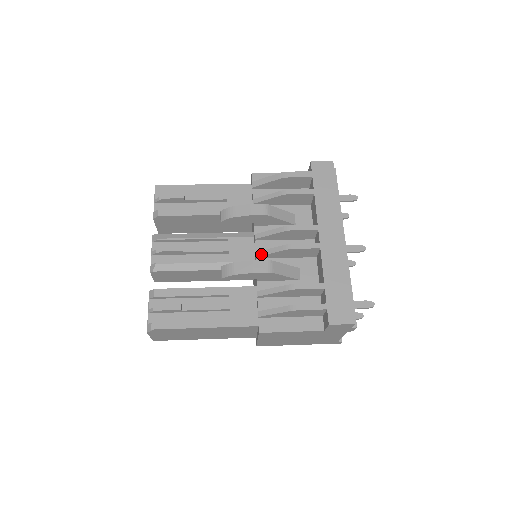
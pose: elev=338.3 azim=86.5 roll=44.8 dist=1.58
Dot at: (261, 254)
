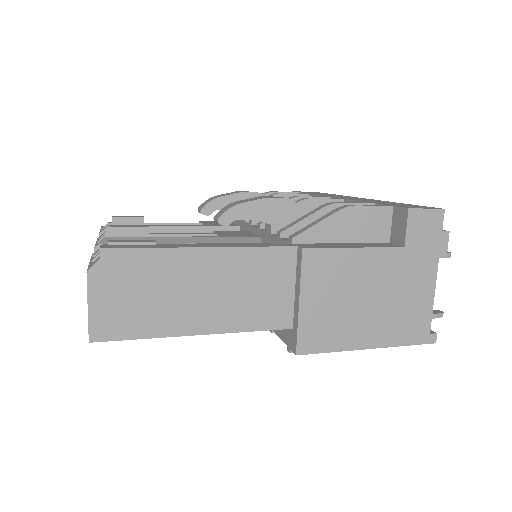
Dot at: occluded
